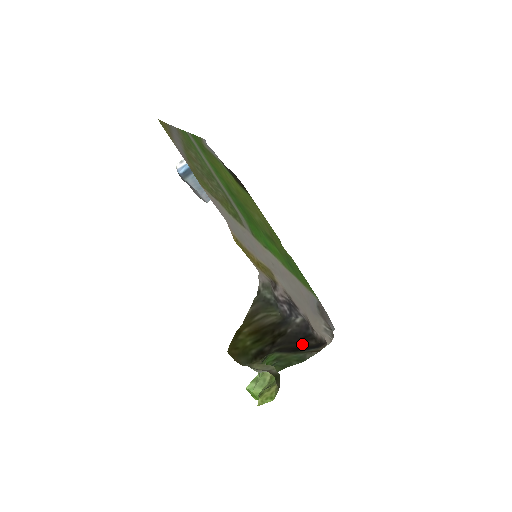
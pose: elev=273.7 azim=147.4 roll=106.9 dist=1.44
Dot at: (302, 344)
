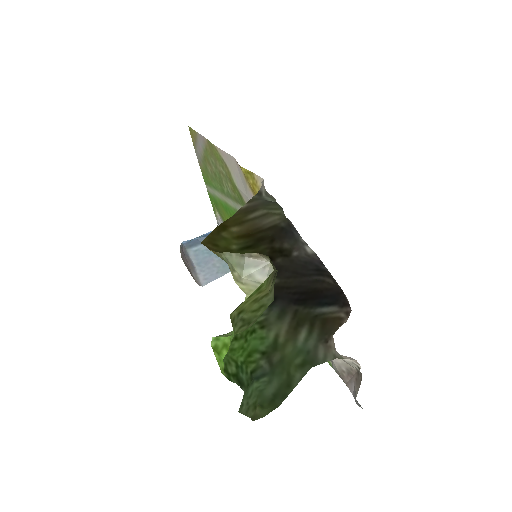
Dot at: (313, 280)
